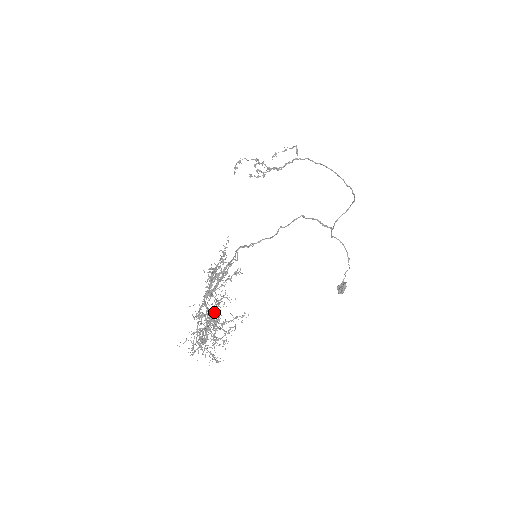
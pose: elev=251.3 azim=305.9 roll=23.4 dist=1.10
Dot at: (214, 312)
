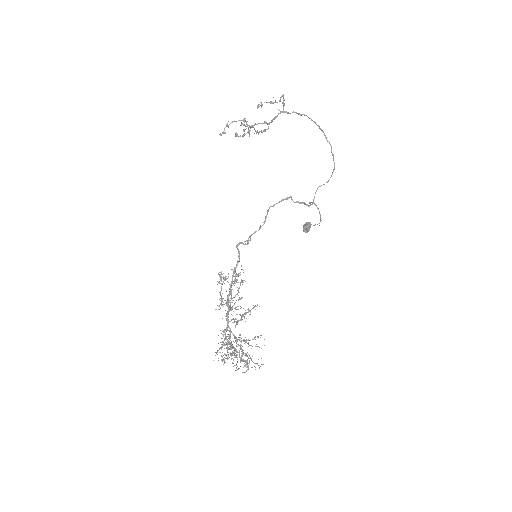
Dot at: (240, 339)
